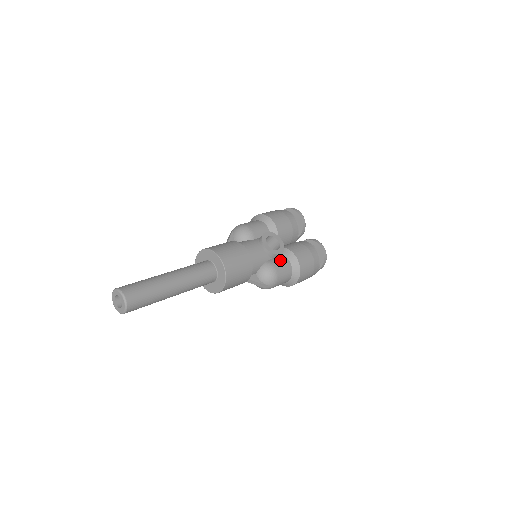
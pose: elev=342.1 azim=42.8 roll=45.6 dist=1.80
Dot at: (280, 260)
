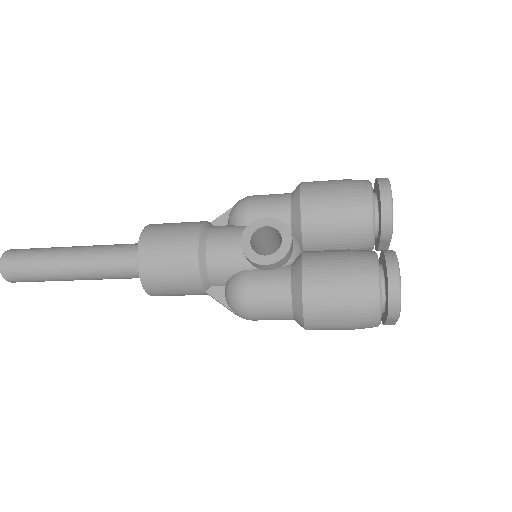
Dot at: (271, 276)
